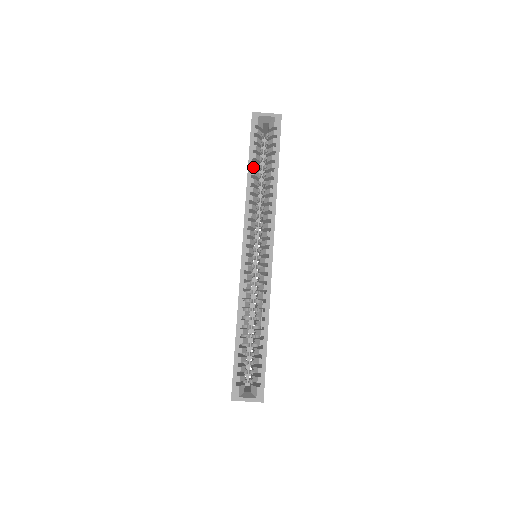
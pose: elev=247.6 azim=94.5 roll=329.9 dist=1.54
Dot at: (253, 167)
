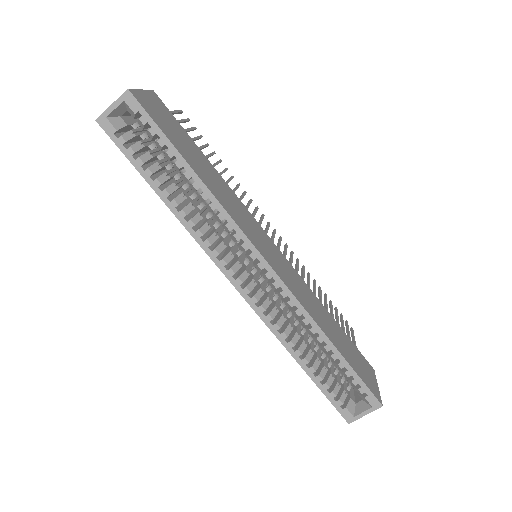
Dot at: (160, 185)
